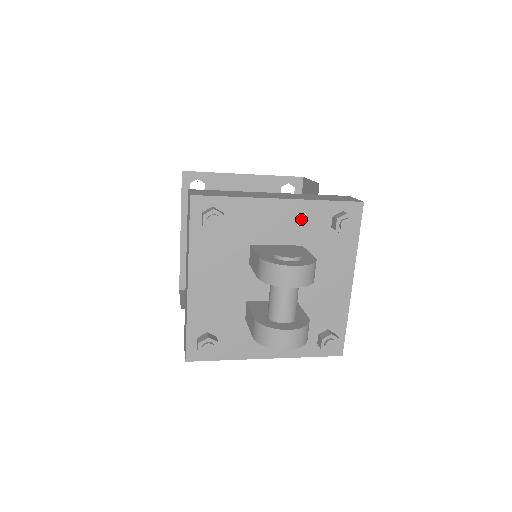
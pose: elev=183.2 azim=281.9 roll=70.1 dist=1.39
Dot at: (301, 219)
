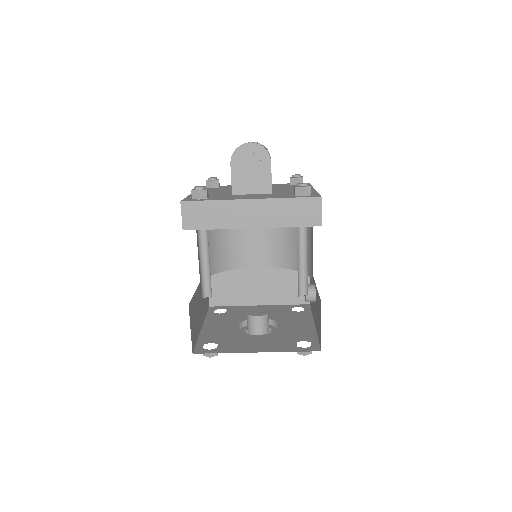
Dot at: occluded
